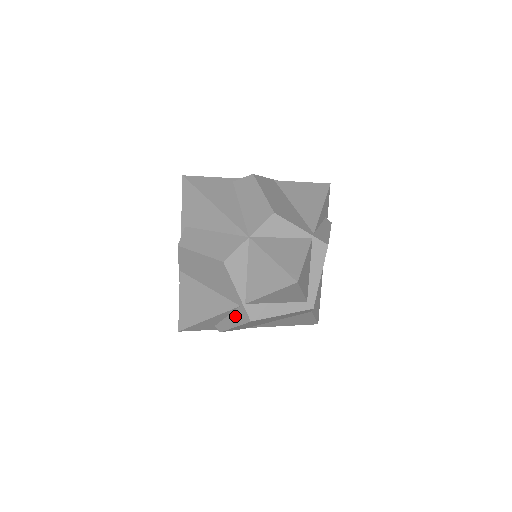
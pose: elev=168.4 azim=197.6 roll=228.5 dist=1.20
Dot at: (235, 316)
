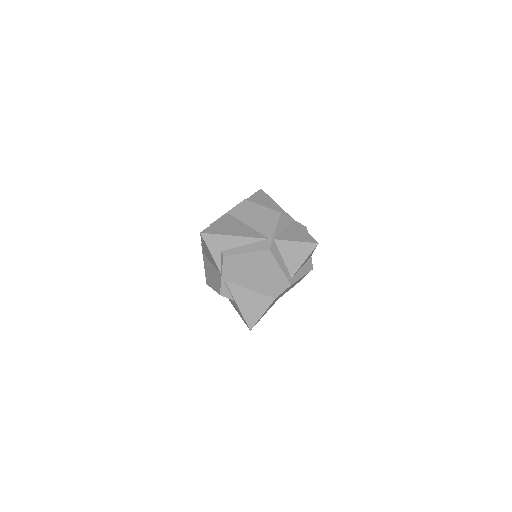
Dot at: (256, 245)
